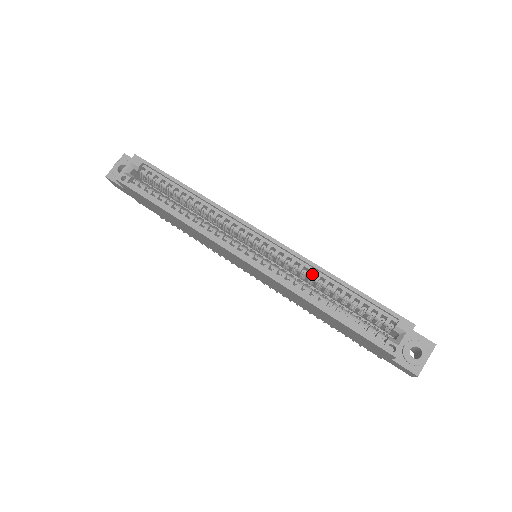
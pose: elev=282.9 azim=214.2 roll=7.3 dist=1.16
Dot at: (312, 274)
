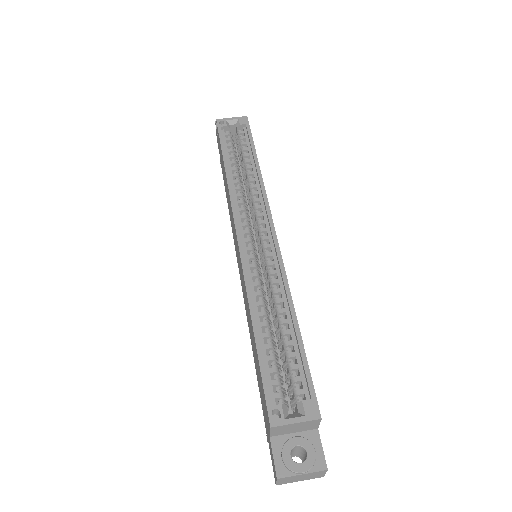
Dot at: occluded
